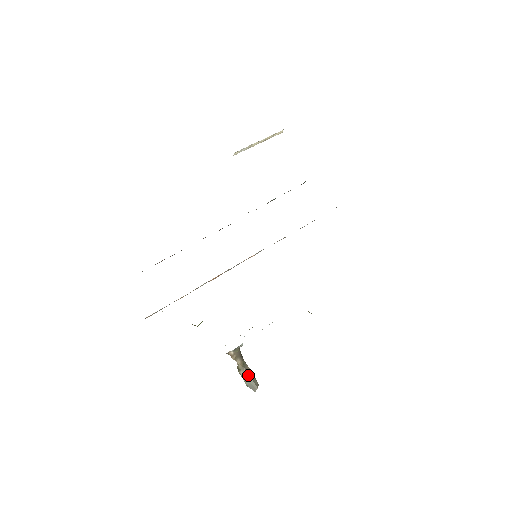
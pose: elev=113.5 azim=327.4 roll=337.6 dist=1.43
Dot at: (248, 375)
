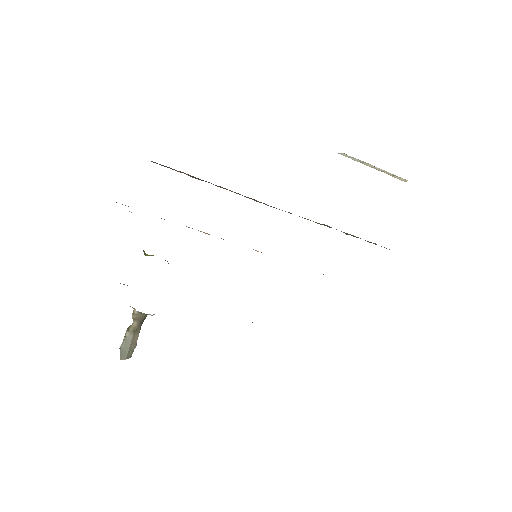
Dot at: (130, 341)
